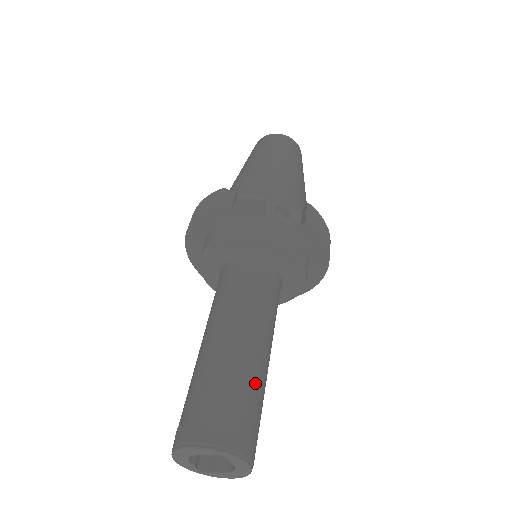
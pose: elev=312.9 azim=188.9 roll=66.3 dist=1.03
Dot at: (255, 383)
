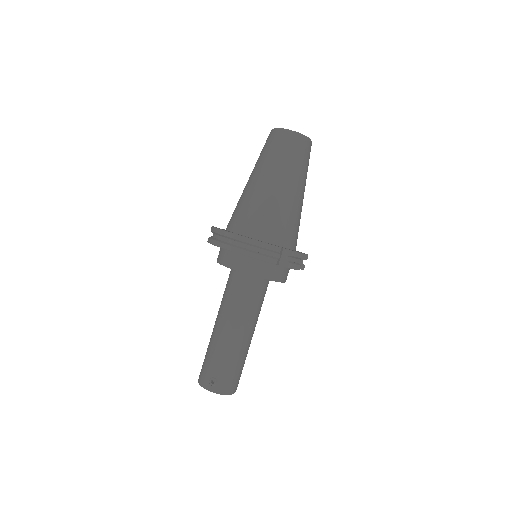
Dot at: occluded
